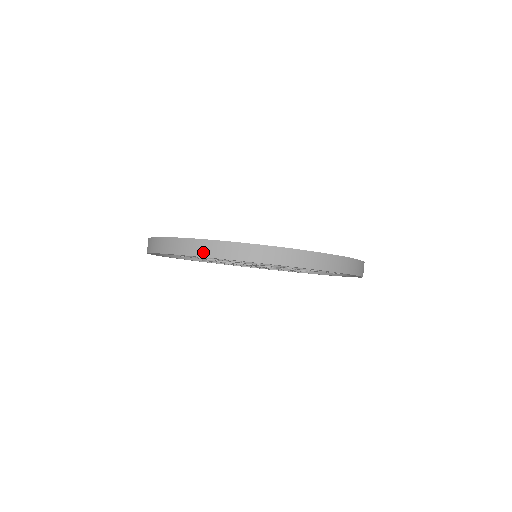
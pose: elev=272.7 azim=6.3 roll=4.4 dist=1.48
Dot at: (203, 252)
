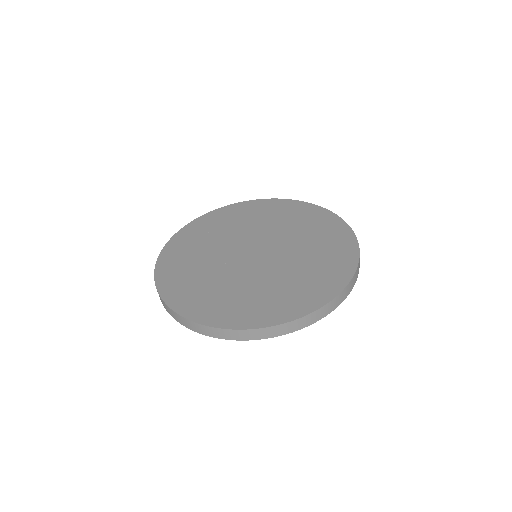
Dot at: (281, 333)
